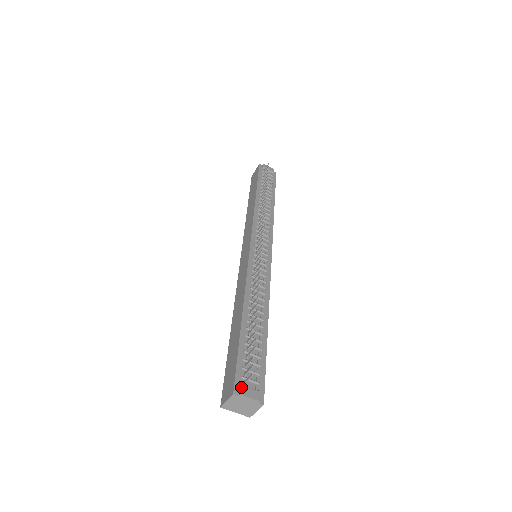
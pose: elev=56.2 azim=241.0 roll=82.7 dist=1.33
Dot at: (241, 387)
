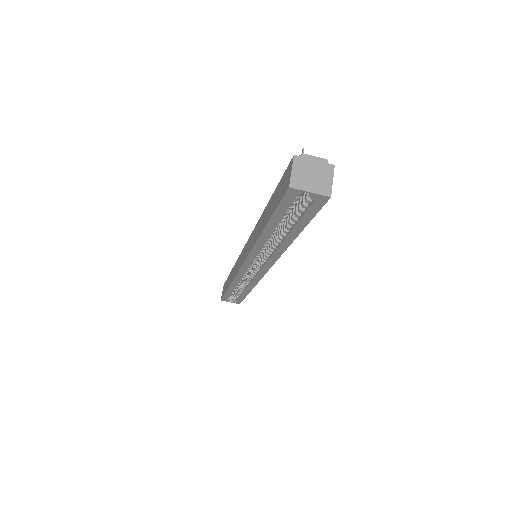
Dot at: occluded
